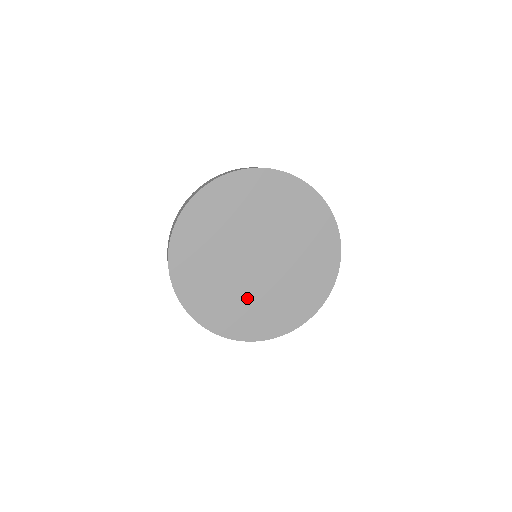
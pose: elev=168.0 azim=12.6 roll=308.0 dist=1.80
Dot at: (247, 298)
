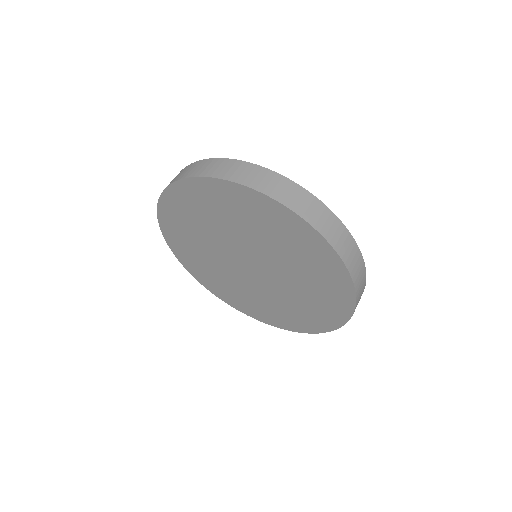
Dot at: (228, 279)
